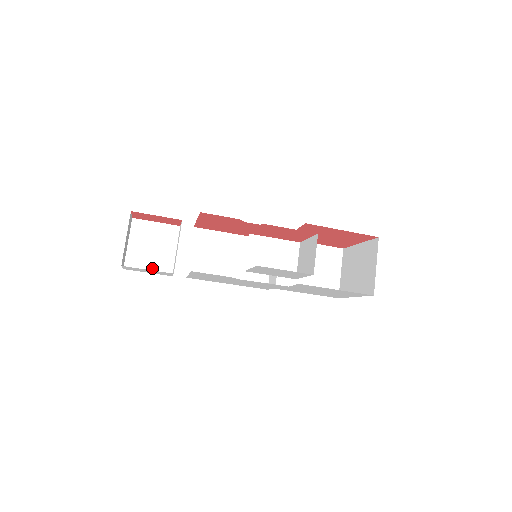
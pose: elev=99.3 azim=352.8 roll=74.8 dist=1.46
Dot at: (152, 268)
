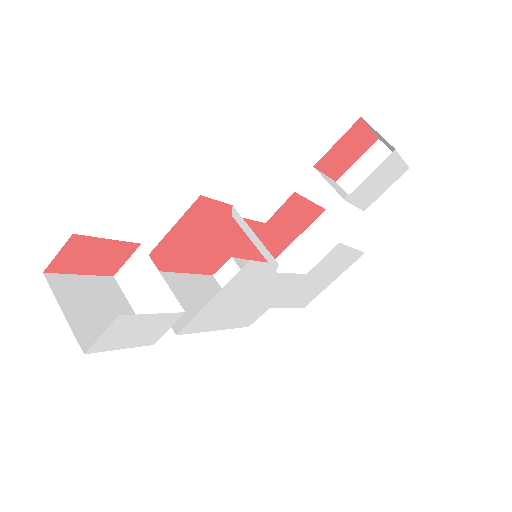
Dot at: occluded
